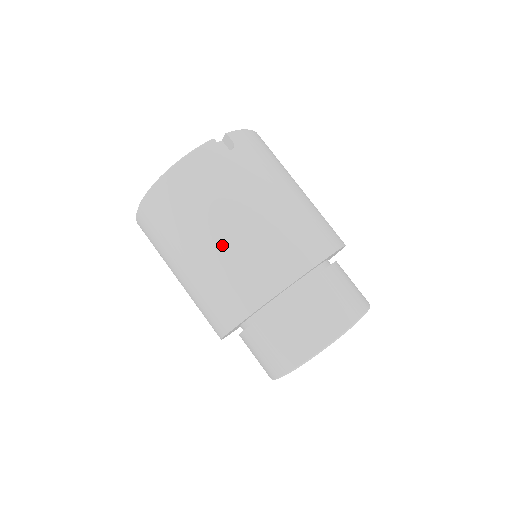
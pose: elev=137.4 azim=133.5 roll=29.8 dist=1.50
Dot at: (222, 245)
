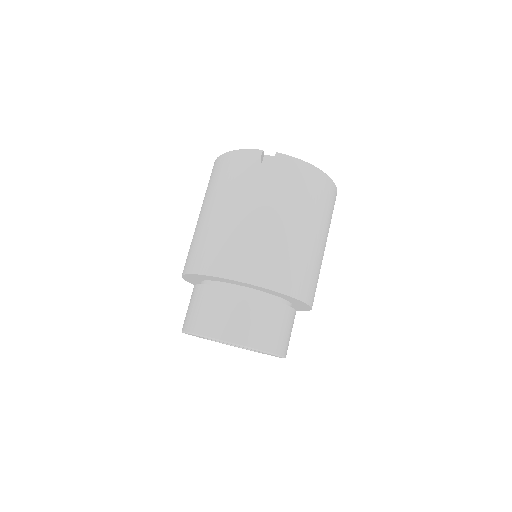
Dot at: (206, 220)
